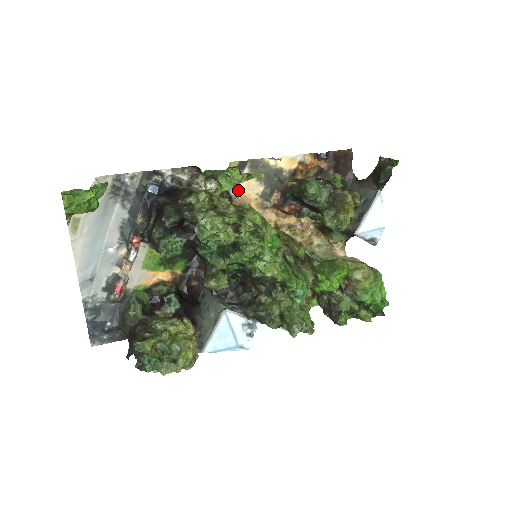
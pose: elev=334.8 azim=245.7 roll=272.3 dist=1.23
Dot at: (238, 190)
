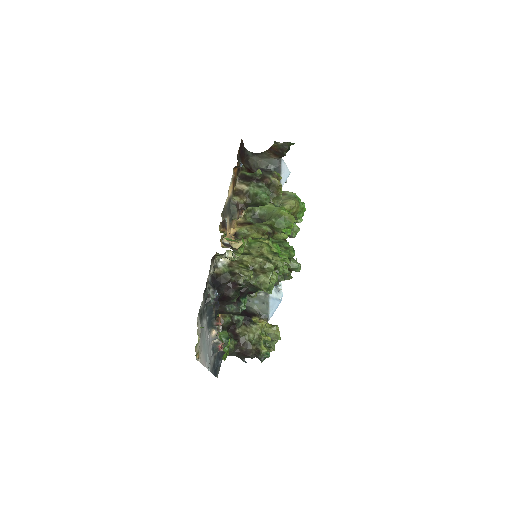
Dot at: occluded
